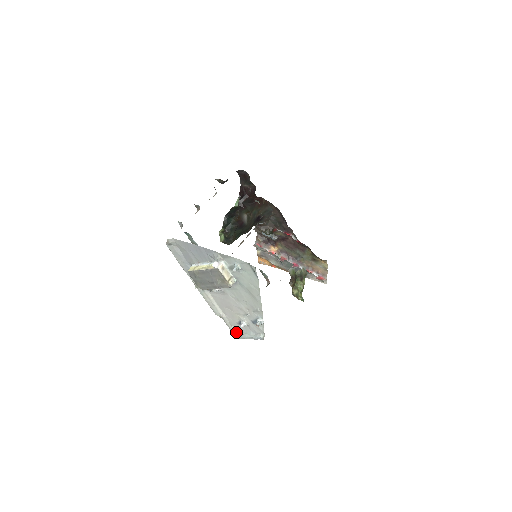
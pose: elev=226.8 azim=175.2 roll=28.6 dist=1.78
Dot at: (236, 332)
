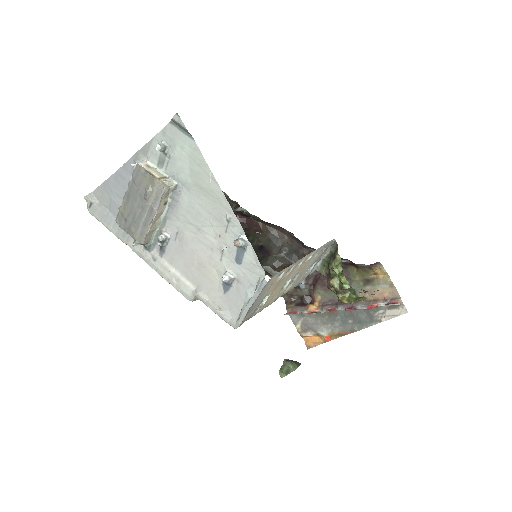
Dot at: (230, 317)
